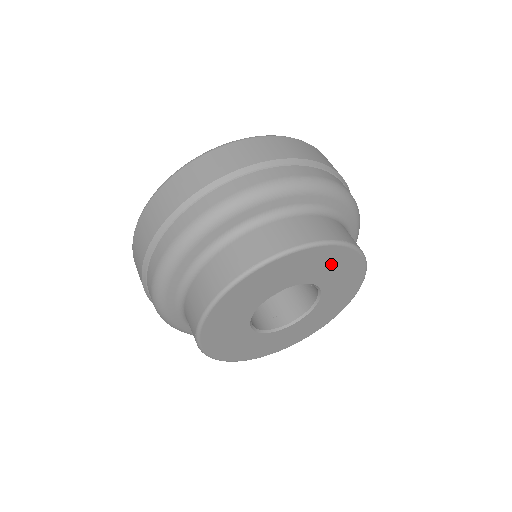
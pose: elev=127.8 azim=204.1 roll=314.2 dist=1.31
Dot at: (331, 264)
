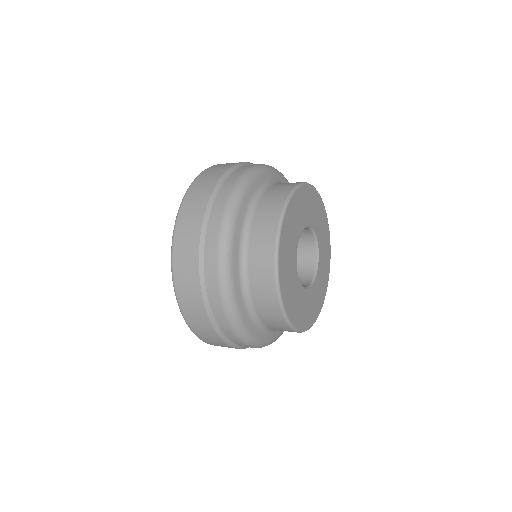
Dot at: (321, 220)
